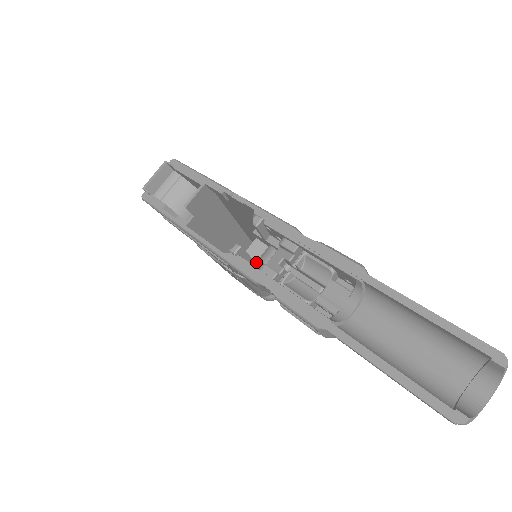
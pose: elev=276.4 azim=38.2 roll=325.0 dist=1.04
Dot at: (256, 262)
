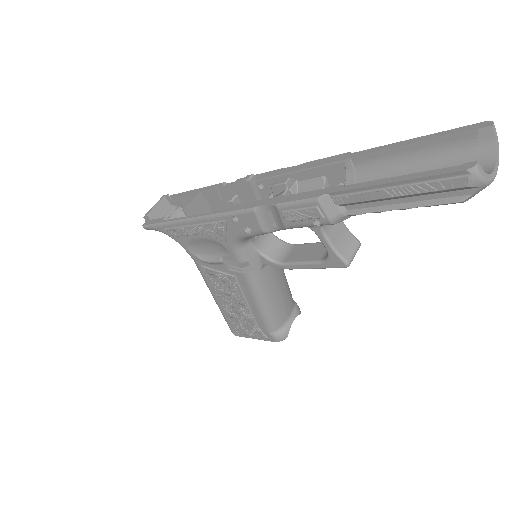
Dot at: occluded
